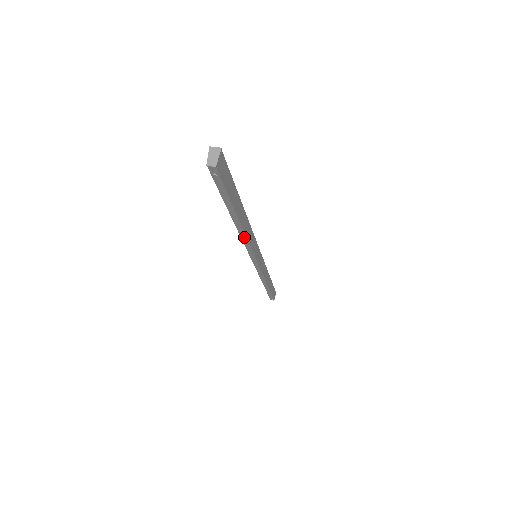
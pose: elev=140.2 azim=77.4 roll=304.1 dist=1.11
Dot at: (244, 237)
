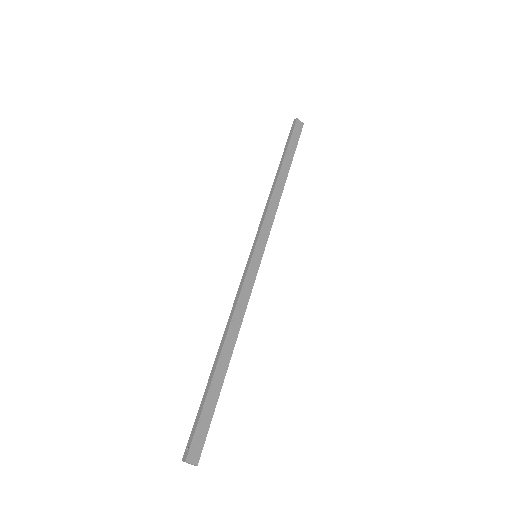
Dot at: (271, 196)
